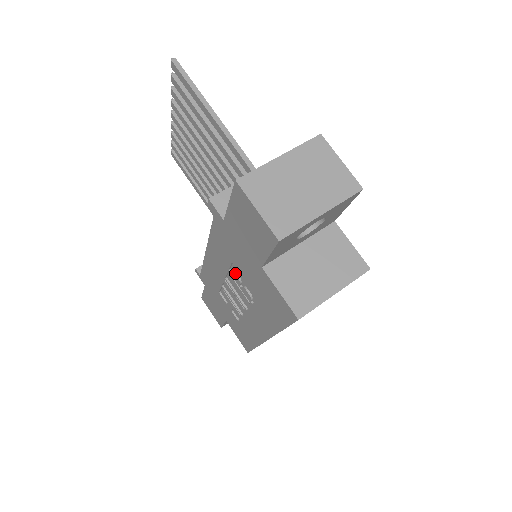
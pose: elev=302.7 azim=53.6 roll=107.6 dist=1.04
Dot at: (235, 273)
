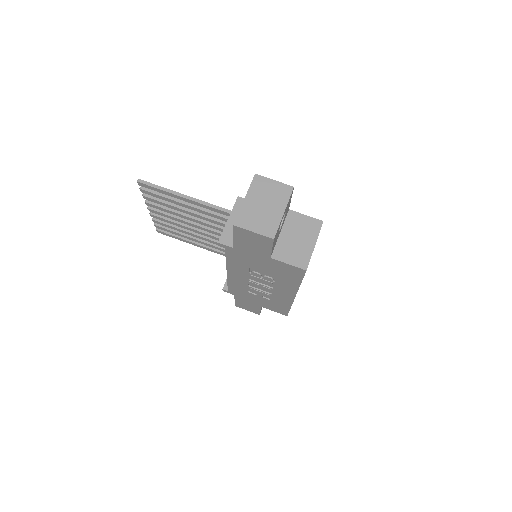
Dot at: (254, 272)
